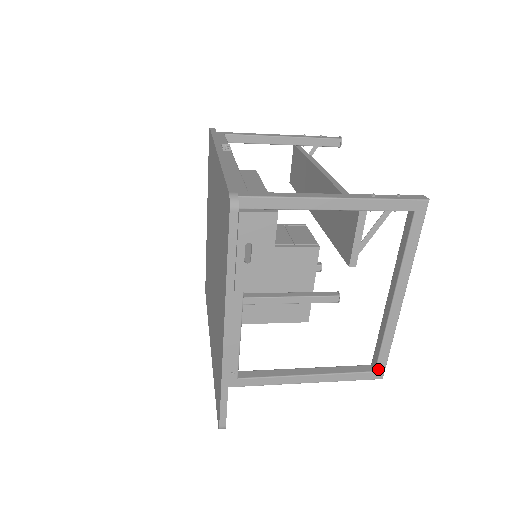
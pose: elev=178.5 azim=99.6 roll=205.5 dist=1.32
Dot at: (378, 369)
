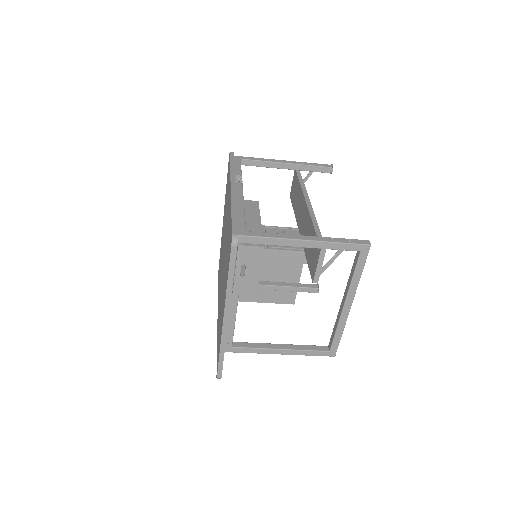
Dot at: (332, 350)
